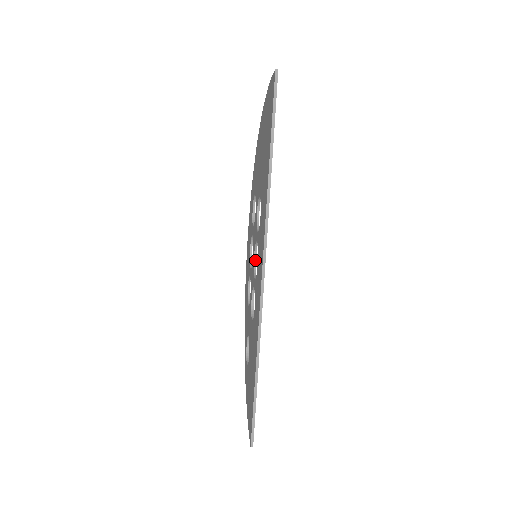
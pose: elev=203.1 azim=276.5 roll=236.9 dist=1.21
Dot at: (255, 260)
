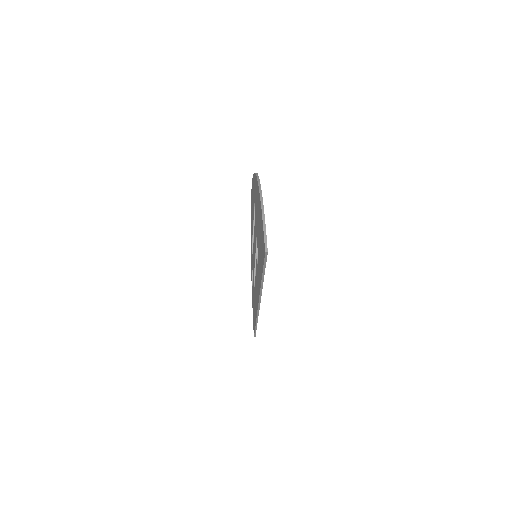
Dot at: occluded
